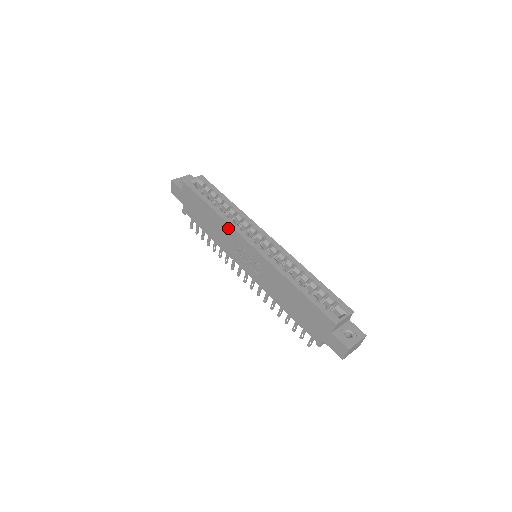
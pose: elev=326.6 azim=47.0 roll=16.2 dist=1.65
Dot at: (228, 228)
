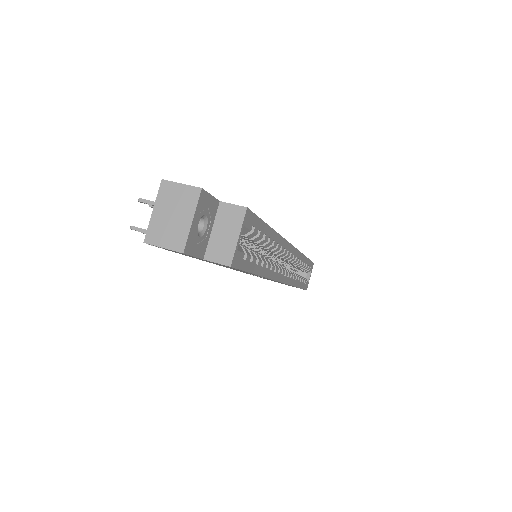
Dot at: occluded
